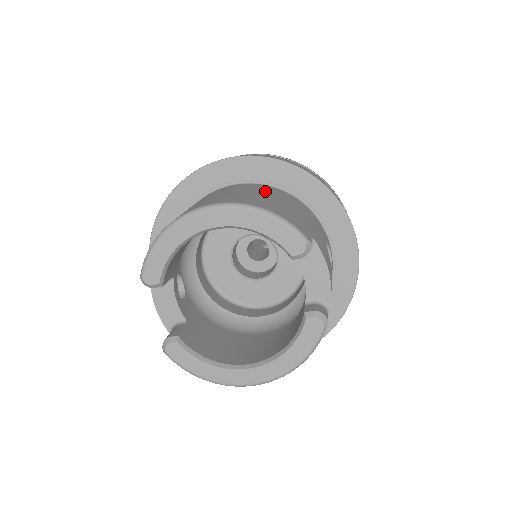
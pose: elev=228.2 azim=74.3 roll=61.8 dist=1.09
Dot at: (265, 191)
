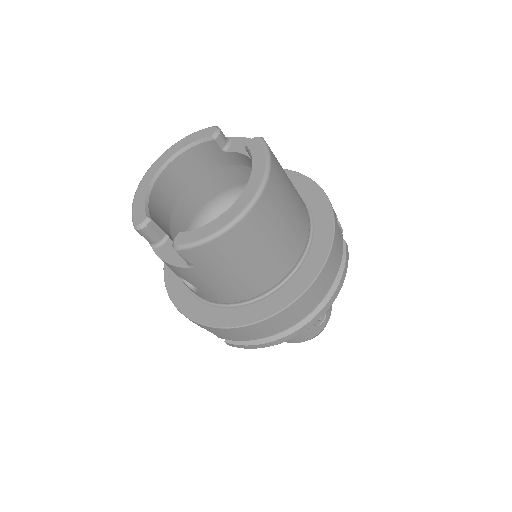
Dot at: occluded
